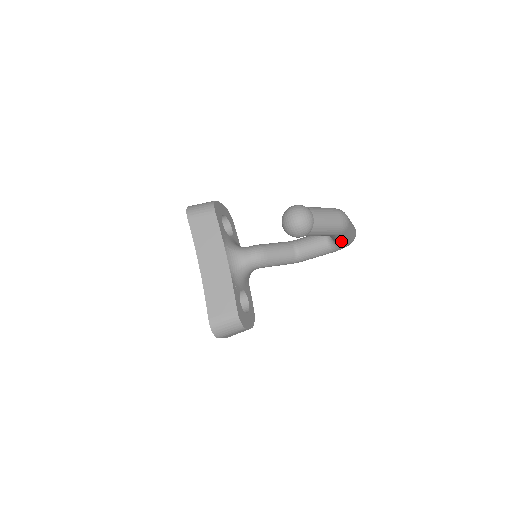
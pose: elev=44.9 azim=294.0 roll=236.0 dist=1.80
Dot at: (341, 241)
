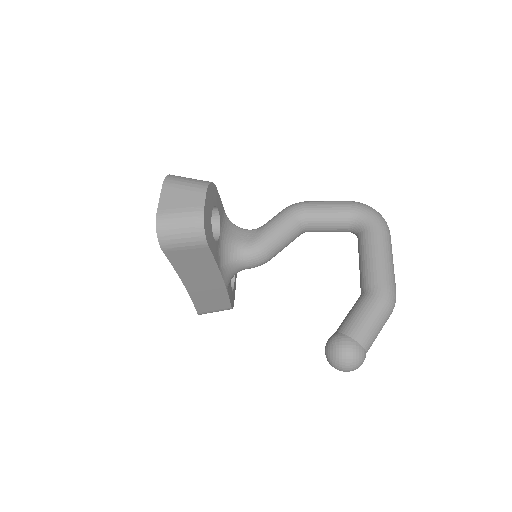
Dot at: occluded
